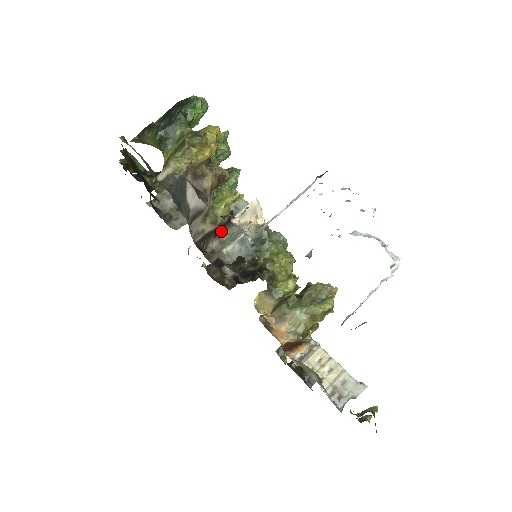
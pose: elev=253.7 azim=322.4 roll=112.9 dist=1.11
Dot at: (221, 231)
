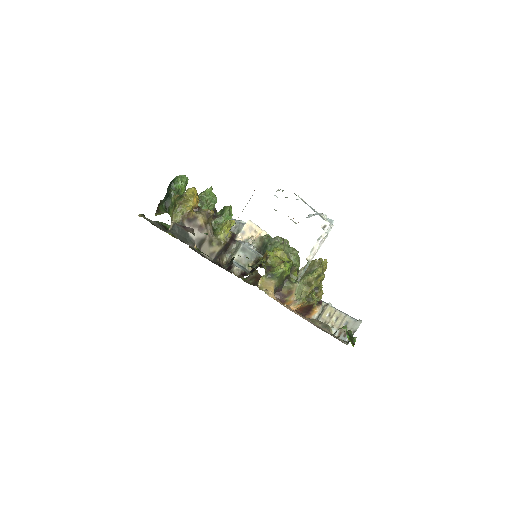
Dot at: (229, 248)
